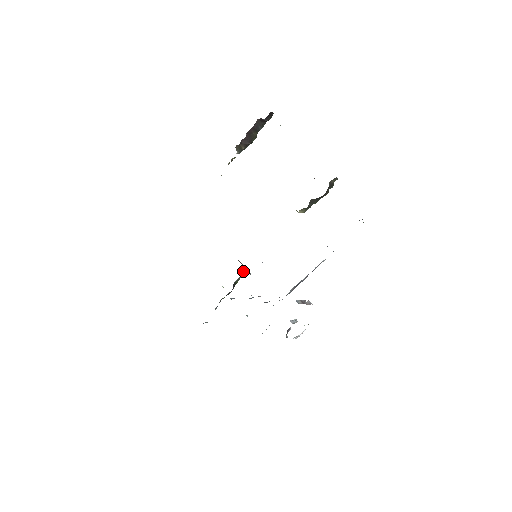
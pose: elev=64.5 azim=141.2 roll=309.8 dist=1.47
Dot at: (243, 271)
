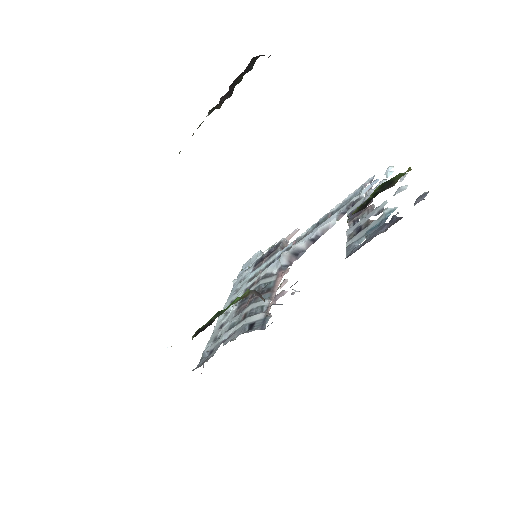
Dot at: occluded
